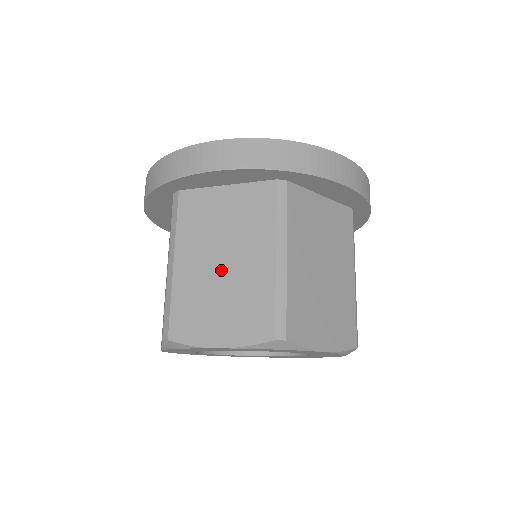
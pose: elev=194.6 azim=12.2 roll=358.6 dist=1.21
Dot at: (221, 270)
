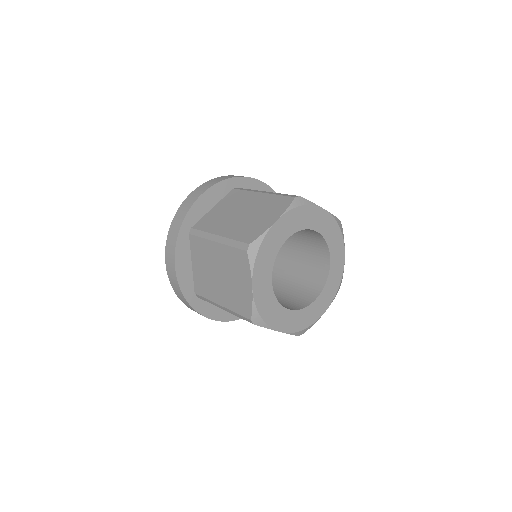
Dot at: (244, 215)
